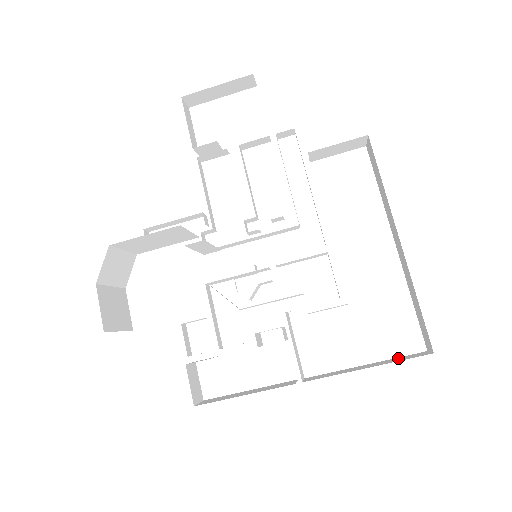
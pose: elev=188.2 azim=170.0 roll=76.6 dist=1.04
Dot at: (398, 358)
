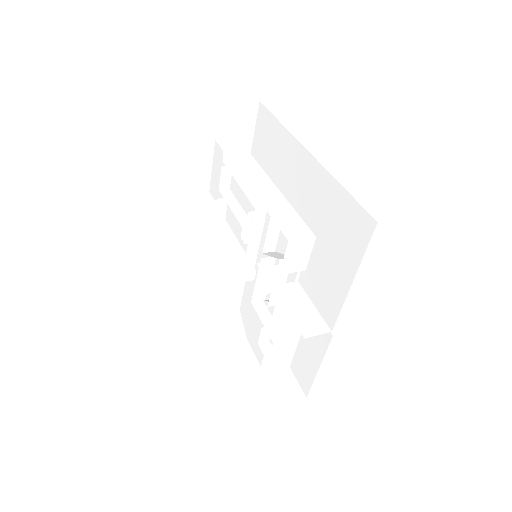
Dot at: occluded
